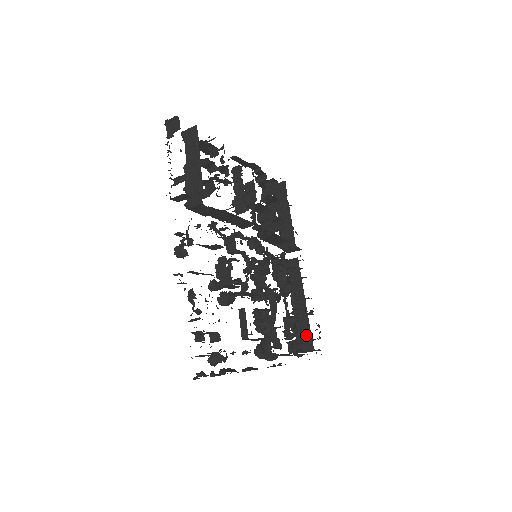
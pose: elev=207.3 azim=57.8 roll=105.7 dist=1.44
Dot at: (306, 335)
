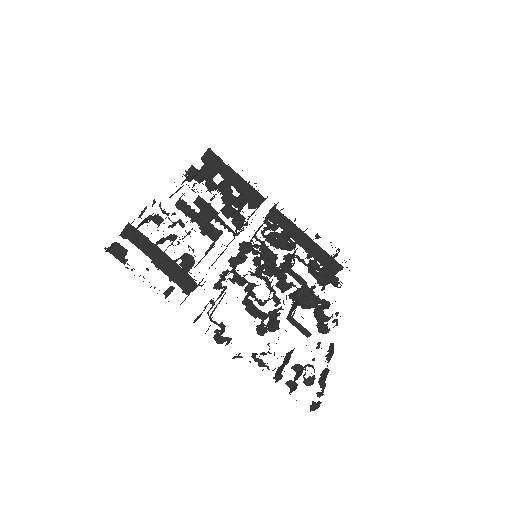
Dot at: (330, 262)
